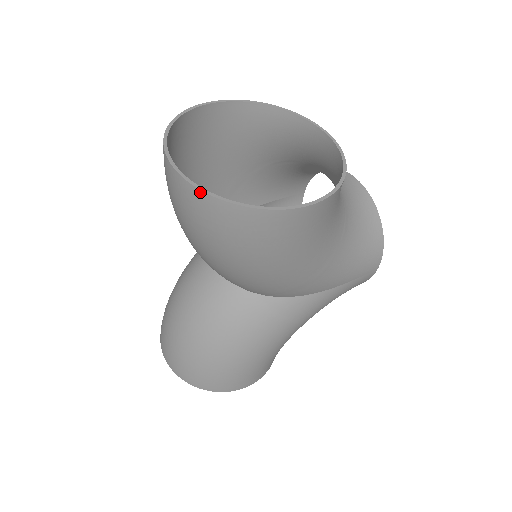
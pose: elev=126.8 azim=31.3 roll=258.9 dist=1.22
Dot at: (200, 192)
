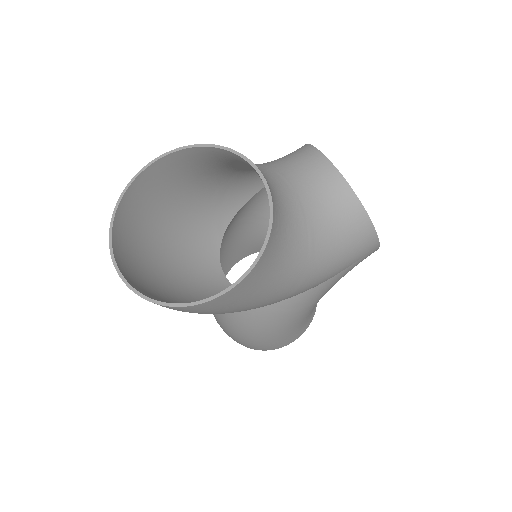
Dot at: occluded
